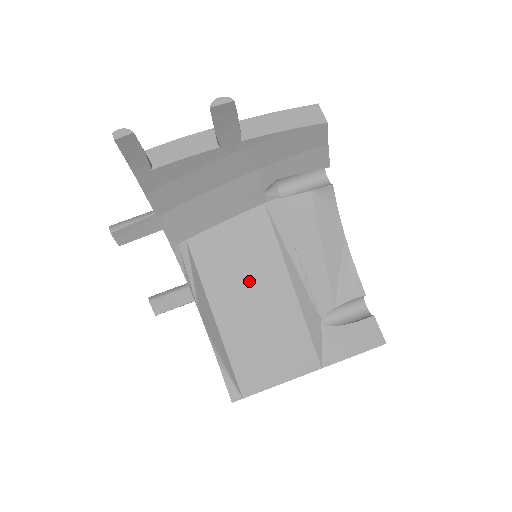
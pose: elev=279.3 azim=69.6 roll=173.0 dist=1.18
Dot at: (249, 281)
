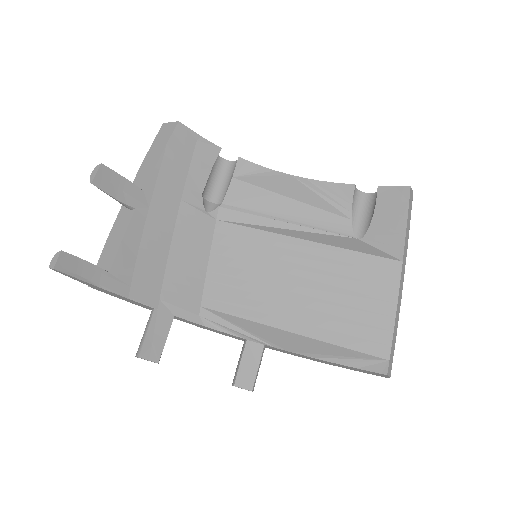
Dot at: (274, 276)
